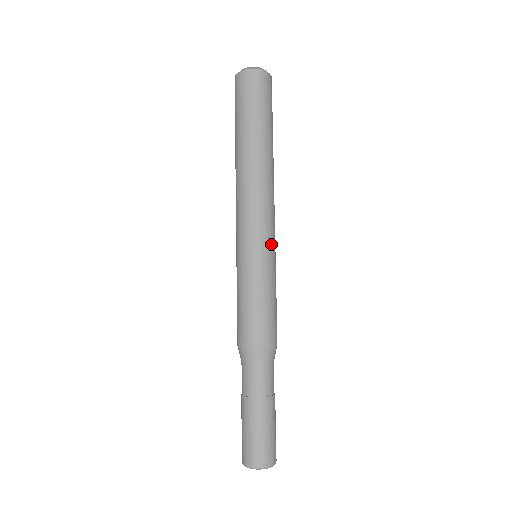
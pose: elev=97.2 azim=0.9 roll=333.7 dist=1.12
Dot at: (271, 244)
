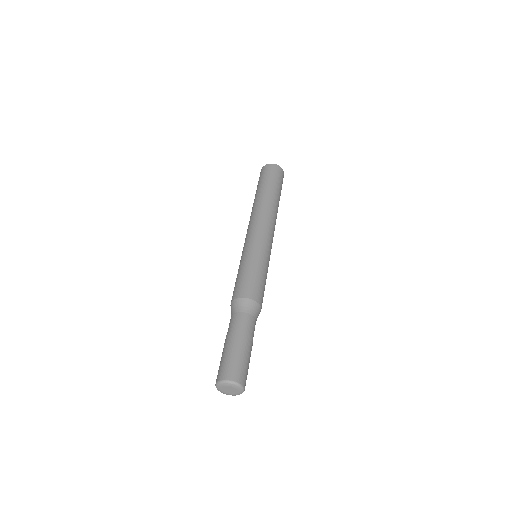
Dot at: (270, 248)
